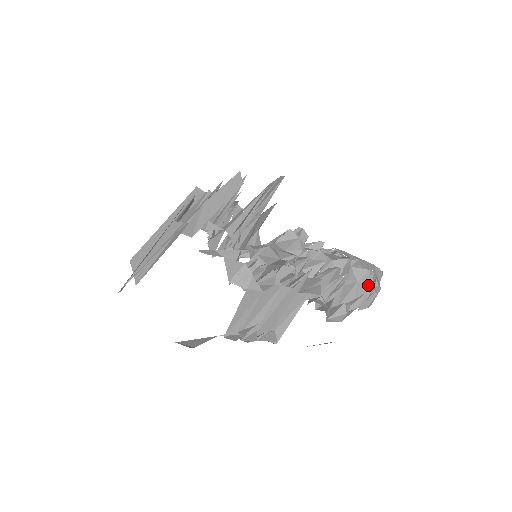
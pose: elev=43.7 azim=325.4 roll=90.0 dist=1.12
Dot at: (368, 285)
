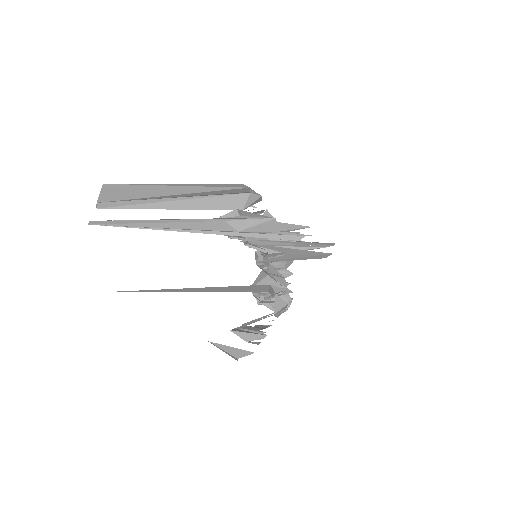
Dot at: occluded
